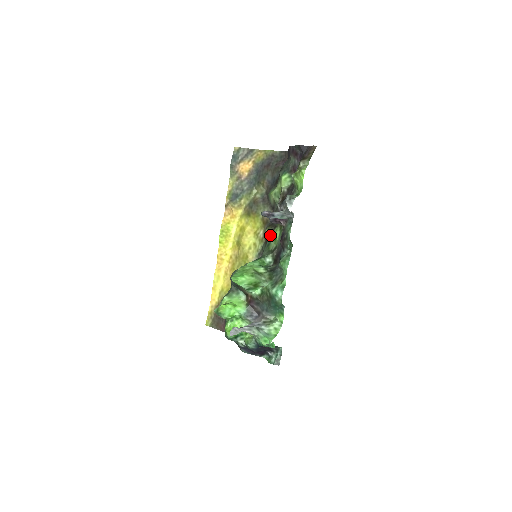
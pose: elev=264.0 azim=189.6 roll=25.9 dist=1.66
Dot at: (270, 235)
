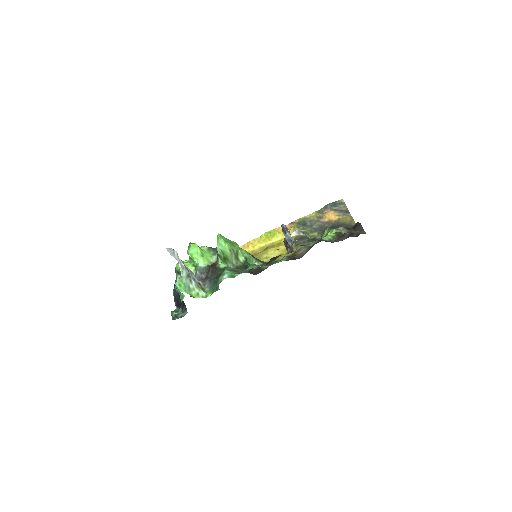
Dot at: occluded
